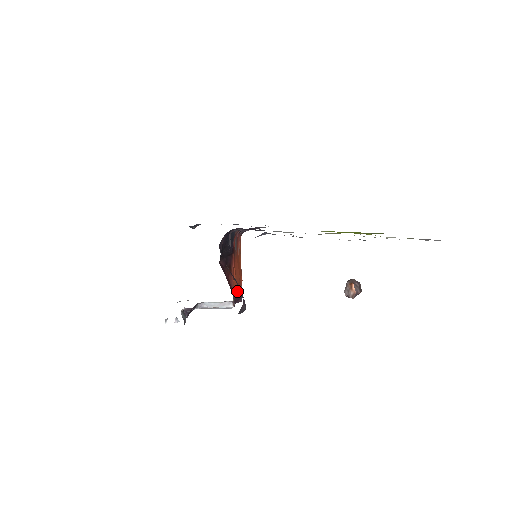
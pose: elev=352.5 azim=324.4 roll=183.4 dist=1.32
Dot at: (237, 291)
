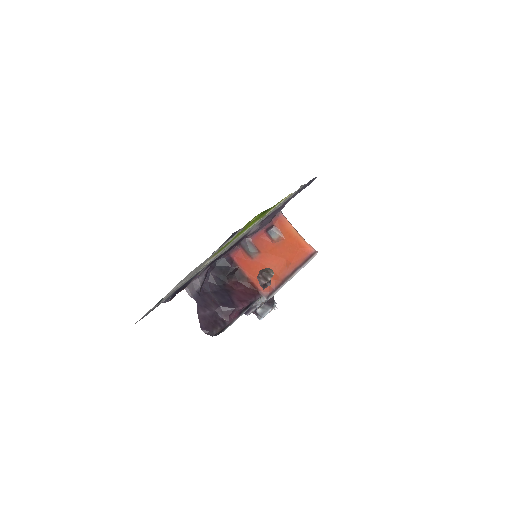
Dot at: (222, 311)
